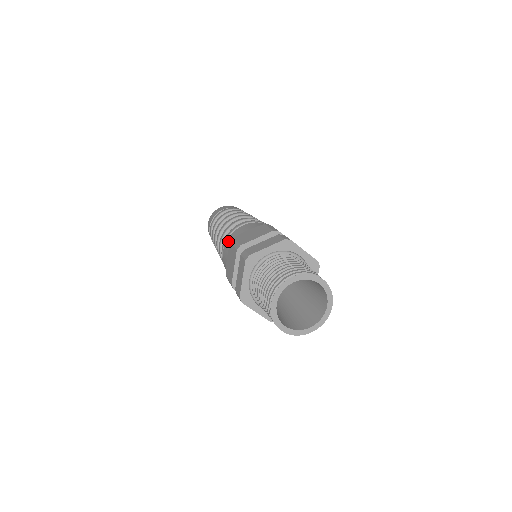
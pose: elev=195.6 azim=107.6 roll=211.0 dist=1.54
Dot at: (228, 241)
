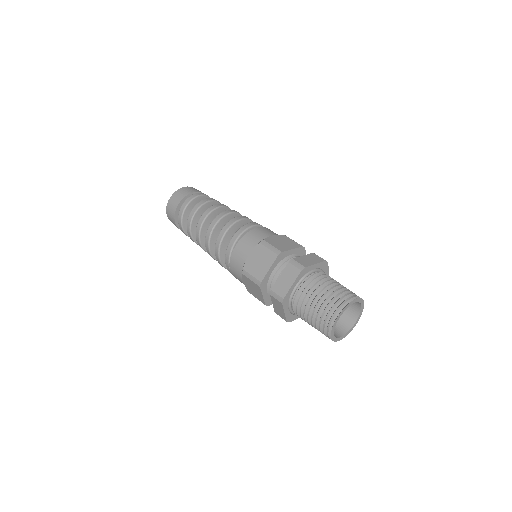
Dot at: (248, 238)
